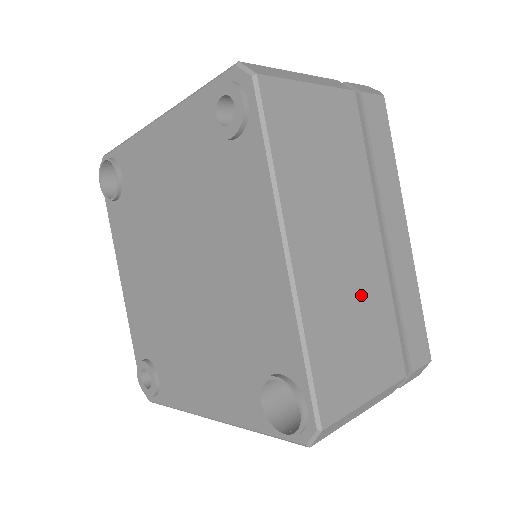
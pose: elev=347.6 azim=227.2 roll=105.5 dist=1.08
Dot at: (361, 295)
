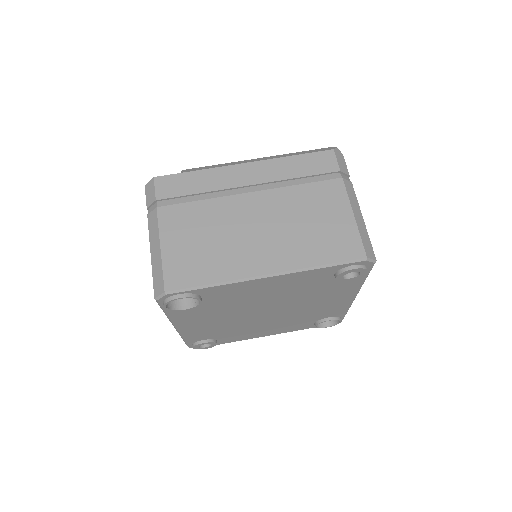
Dot at: occluded
